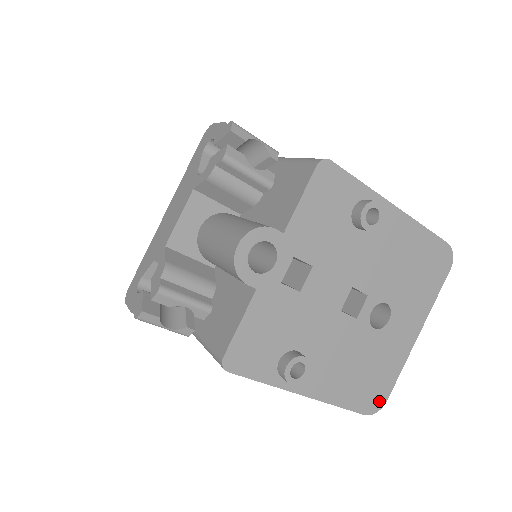
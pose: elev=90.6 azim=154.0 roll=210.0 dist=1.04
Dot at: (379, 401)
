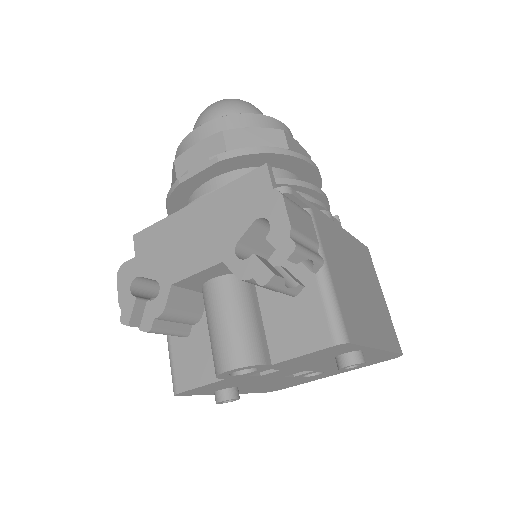
Dot at: (278, 389)
